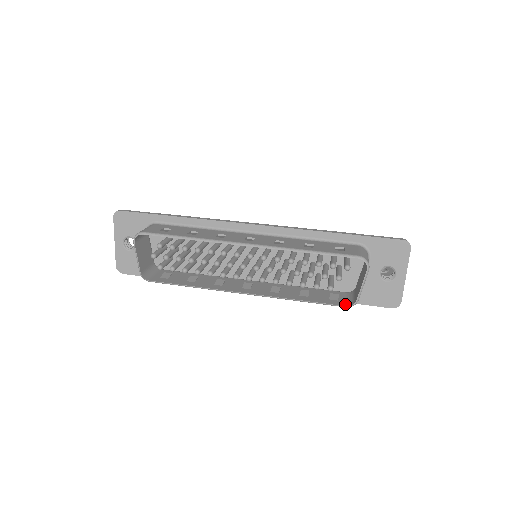
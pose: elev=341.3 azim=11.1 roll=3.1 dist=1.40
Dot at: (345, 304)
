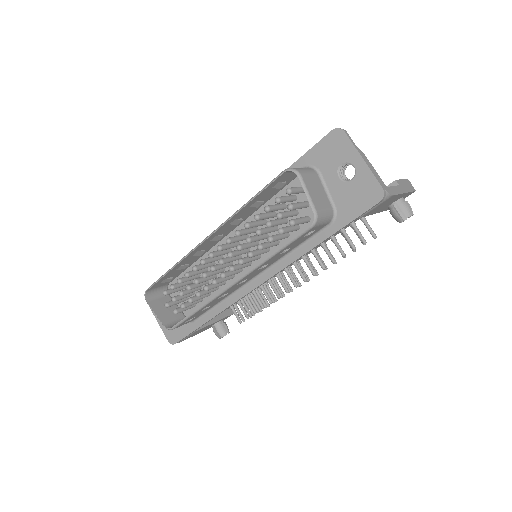
Dot at: (311, 226)
